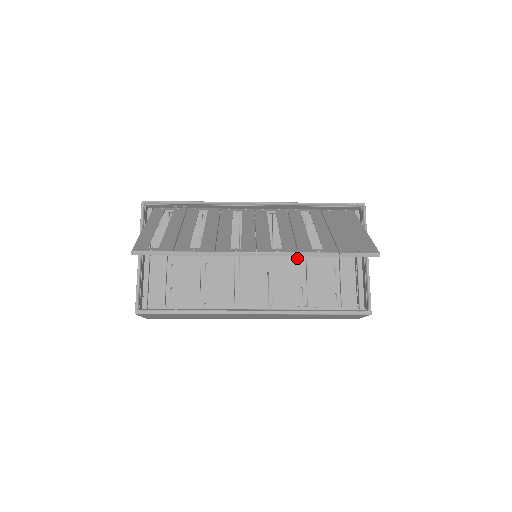
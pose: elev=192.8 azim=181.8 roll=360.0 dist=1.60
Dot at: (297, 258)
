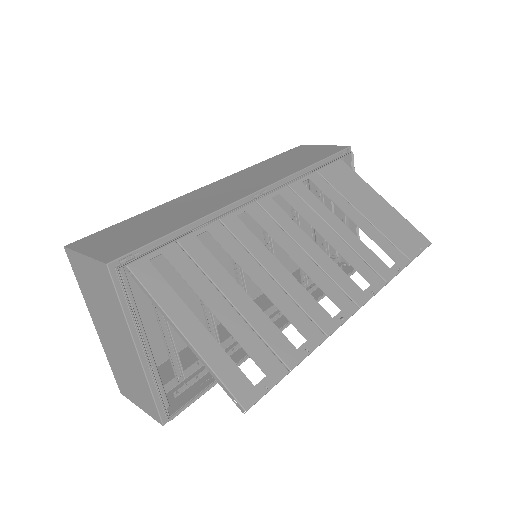
Dot at: occluded
